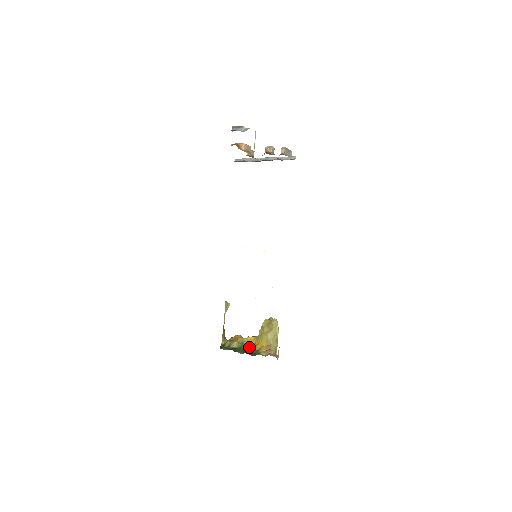
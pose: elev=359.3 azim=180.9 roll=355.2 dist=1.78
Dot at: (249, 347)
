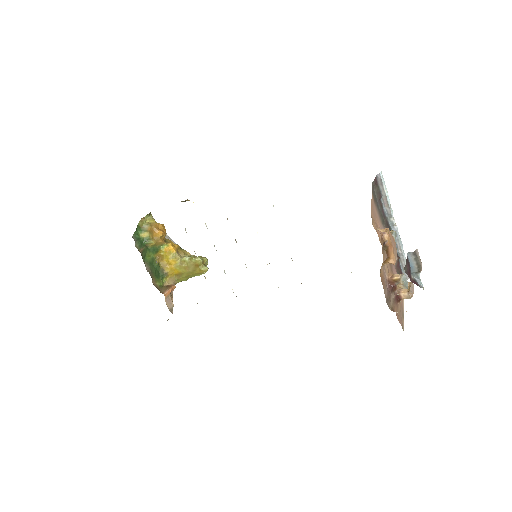
Dot at: (160, 259)
